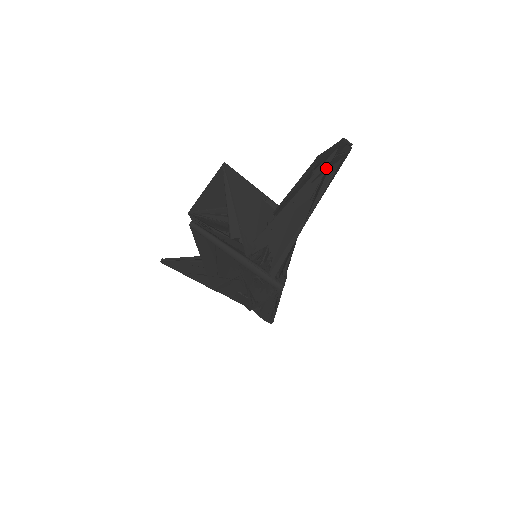
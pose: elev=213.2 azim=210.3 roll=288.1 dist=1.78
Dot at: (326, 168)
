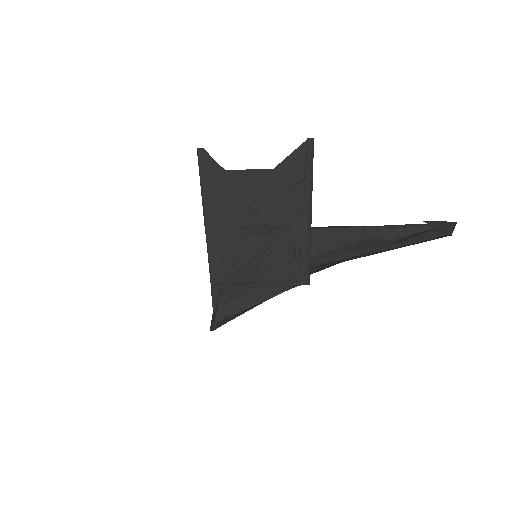
Dot at: (439, 224)
